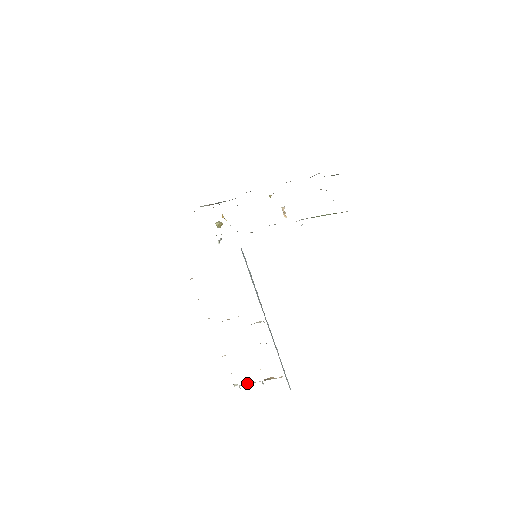
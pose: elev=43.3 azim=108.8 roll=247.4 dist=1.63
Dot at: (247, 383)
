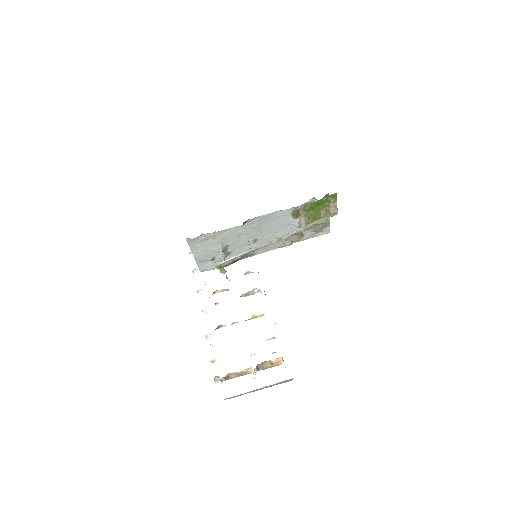
Dot at: (233, 373)
